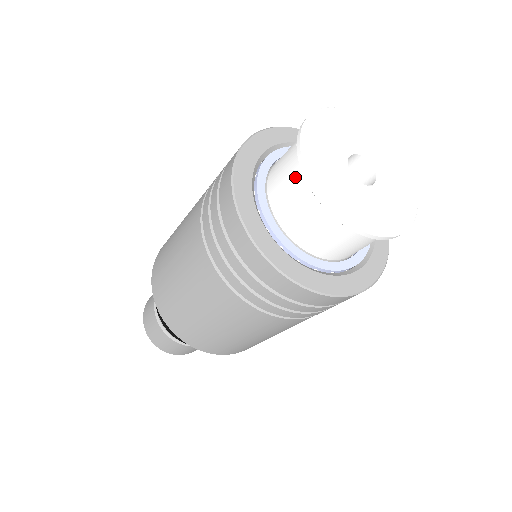
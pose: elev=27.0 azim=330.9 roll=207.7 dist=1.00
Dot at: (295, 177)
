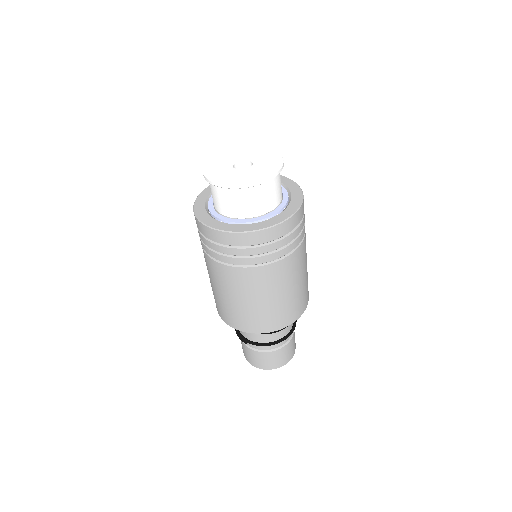
Dot at: (227, 195)
